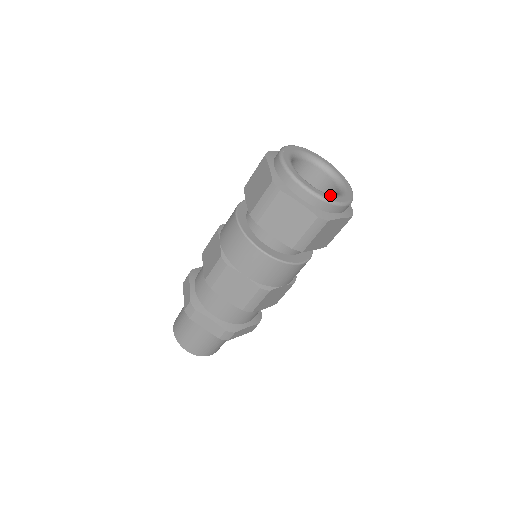
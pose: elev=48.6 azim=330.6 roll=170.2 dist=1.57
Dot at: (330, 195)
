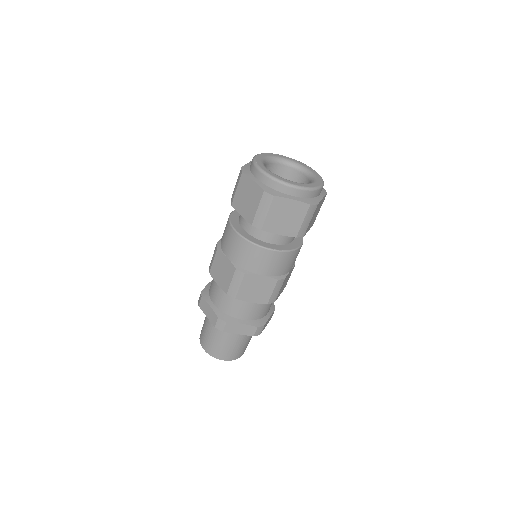
Dot at: (282, 178)
